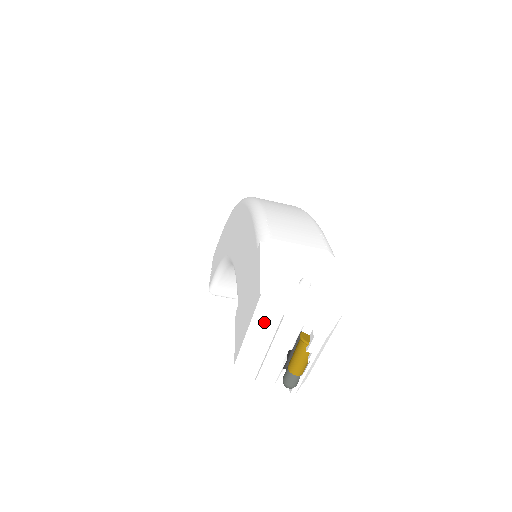
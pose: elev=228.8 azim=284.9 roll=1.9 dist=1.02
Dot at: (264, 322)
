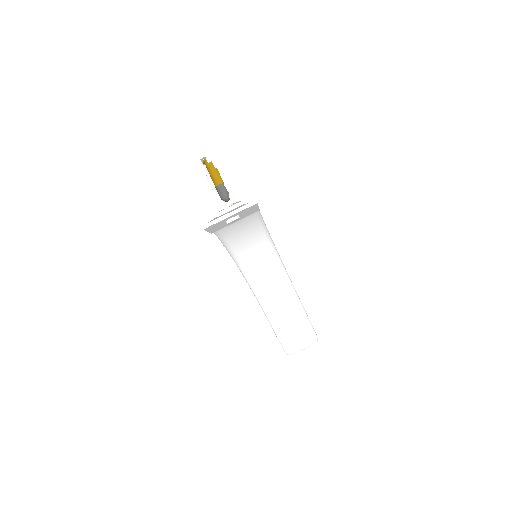
Dot at: (186, 177)
